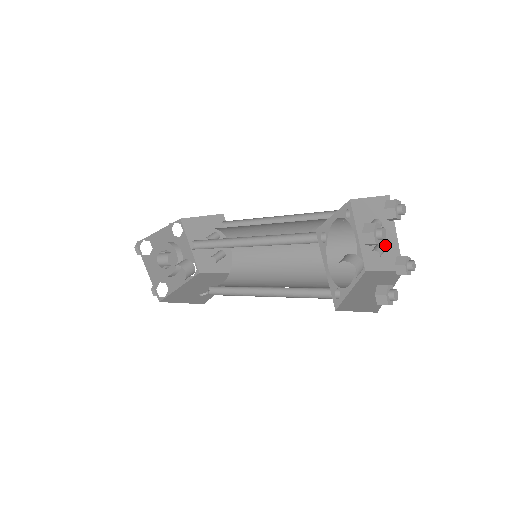
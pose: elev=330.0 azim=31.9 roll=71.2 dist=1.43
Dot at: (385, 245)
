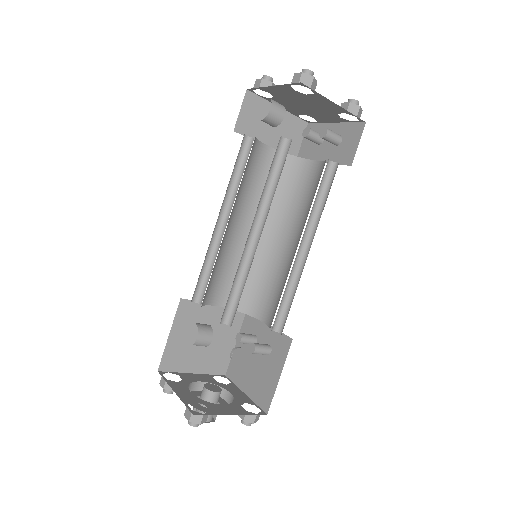
Dot at: occluded
